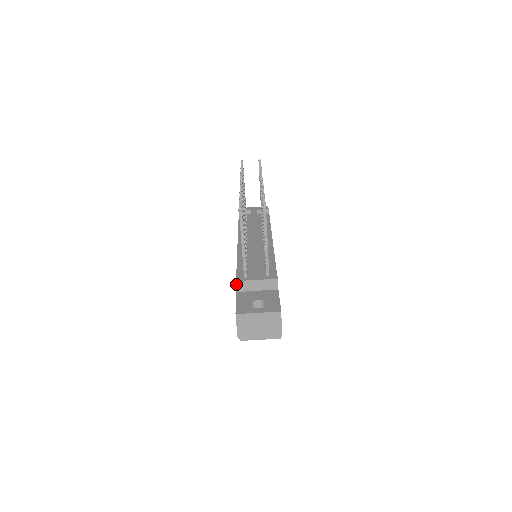
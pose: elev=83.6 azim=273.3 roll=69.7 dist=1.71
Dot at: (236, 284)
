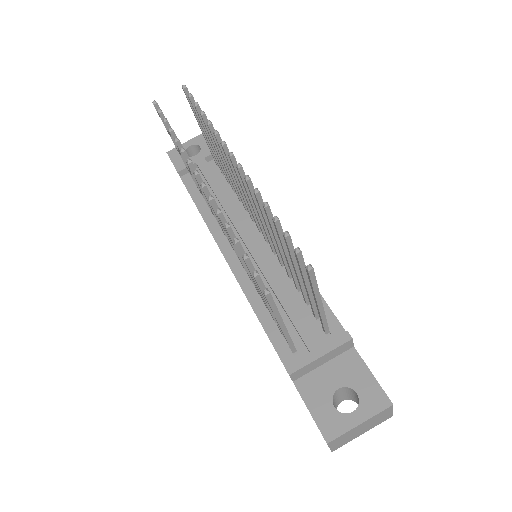
Dot at: (290, 377)
